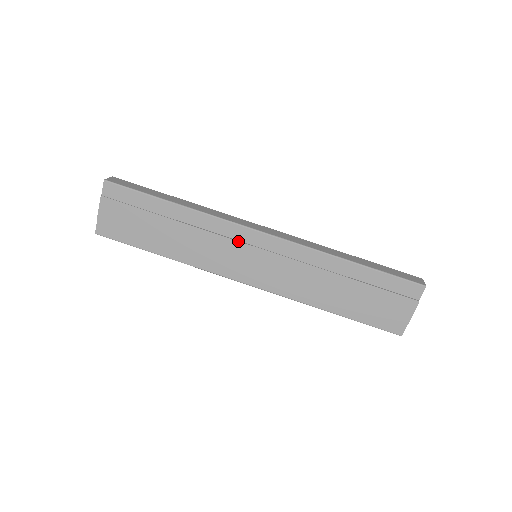
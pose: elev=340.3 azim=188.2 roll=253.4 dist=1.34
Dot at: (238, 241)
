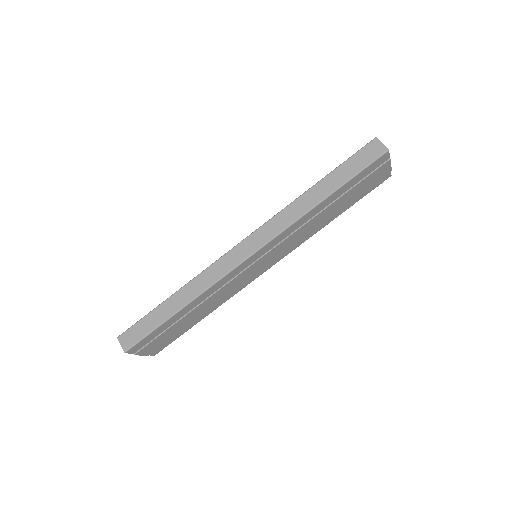
Dot at: (241, 273)
